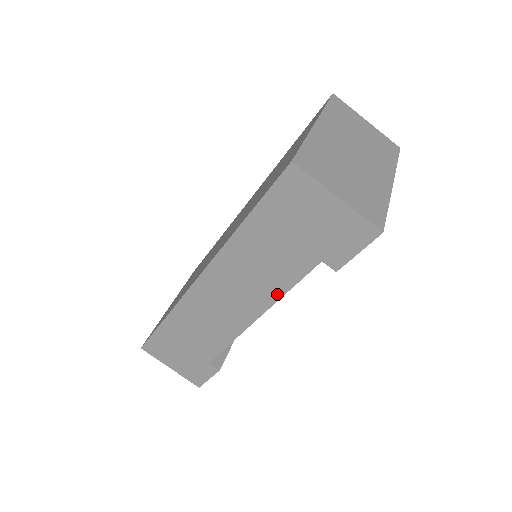
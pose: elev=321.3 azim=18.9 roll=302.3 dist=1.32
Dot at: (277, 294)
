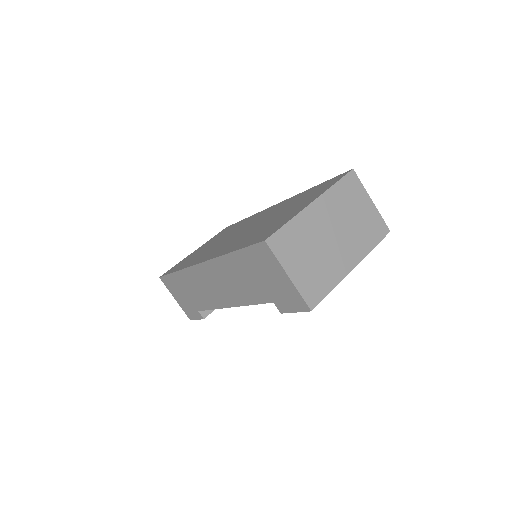
Dot at: (245, 302)
